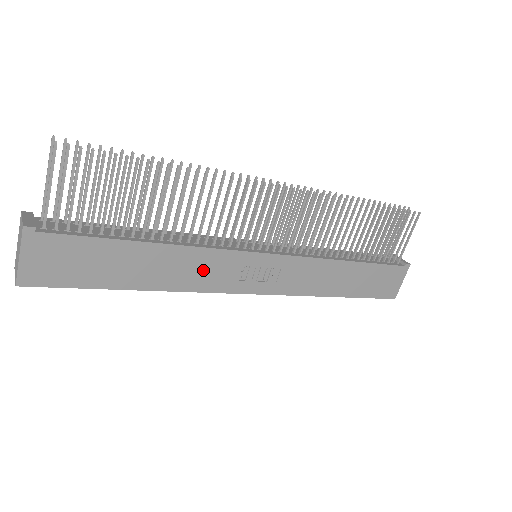
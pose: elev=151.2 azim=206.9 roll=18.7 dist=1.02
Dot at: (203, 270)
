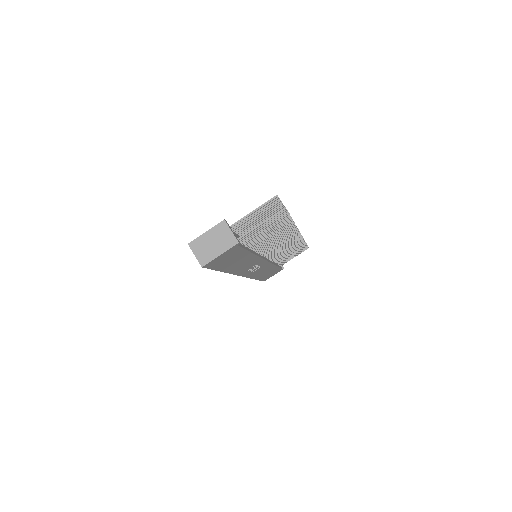
Dot at: (247, 265)
